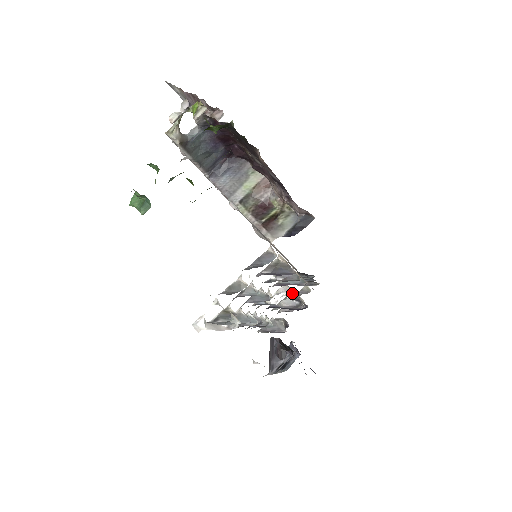
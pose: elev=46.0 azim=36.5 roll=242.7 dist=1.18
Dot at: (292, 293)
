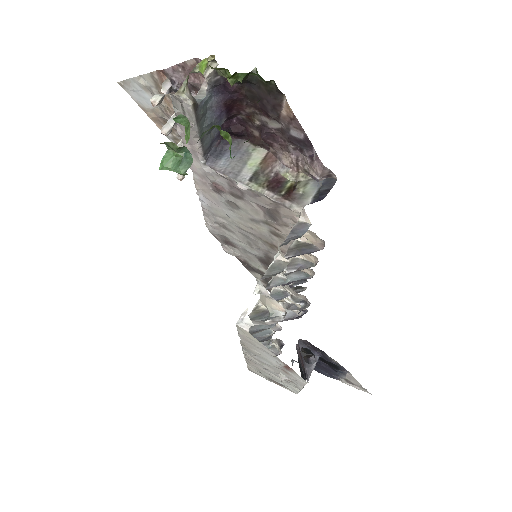
Dot at: (294, 295)
